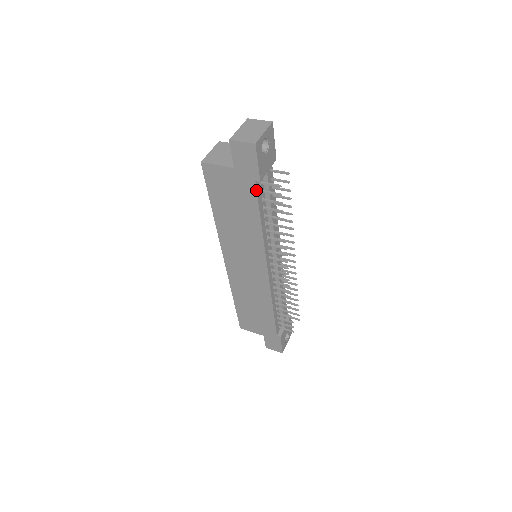
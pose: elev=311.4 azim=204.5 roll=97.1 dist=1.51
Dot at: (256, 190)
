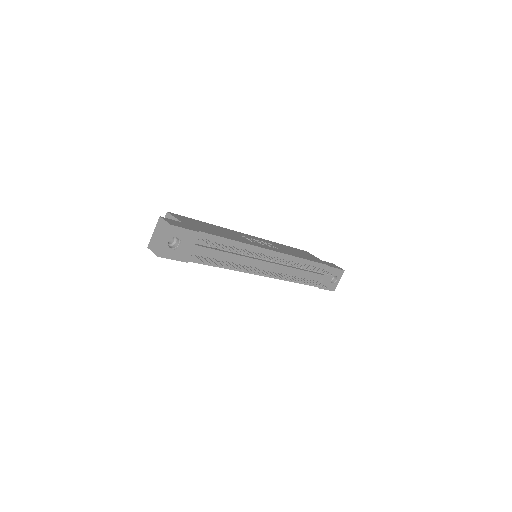
Dot at: occluded
